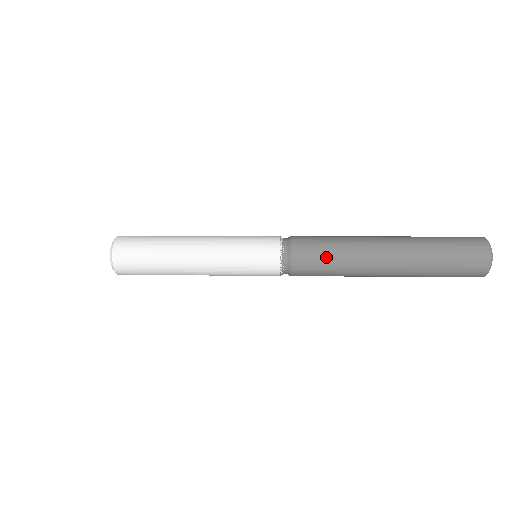
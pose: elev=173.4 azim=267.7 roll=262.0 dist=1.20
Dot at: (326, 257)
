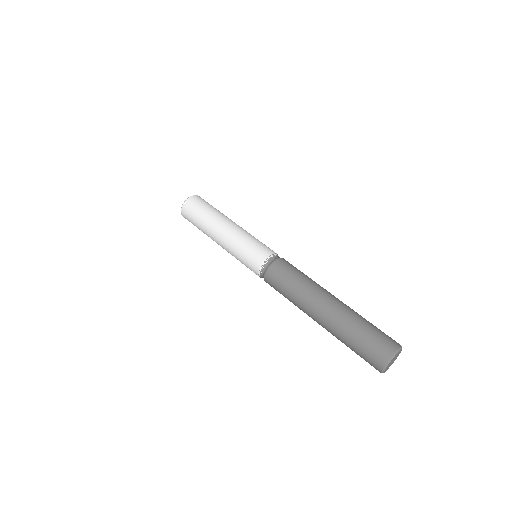
Dot at: occluded
